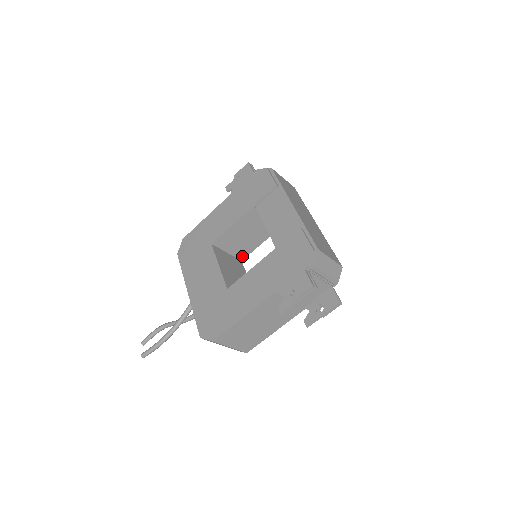
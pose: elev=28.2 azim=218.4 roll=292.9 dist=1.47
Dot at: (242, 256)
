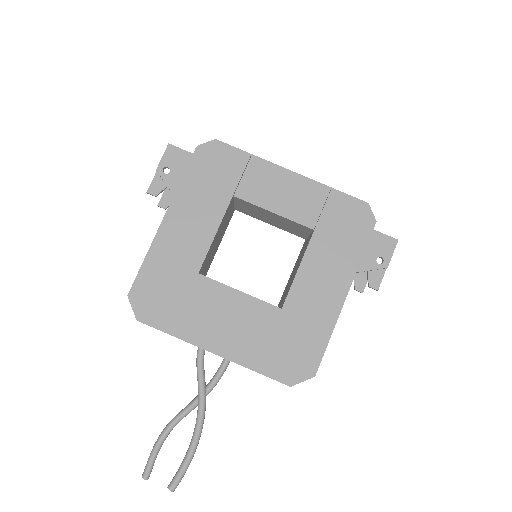
Dot at: (206, 272)
